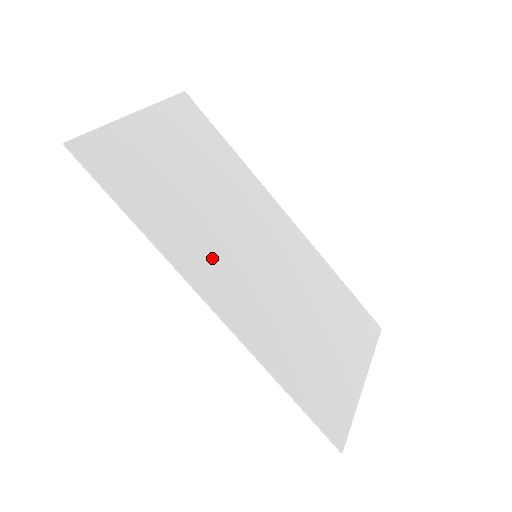
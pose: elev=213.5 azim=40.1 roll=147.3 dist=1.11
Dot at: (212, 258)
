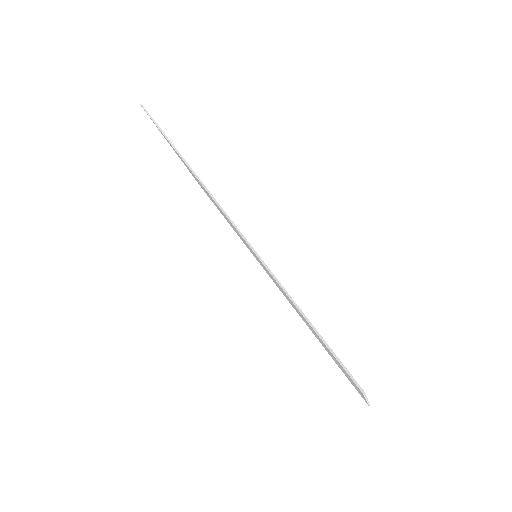
Dot at: occluded
